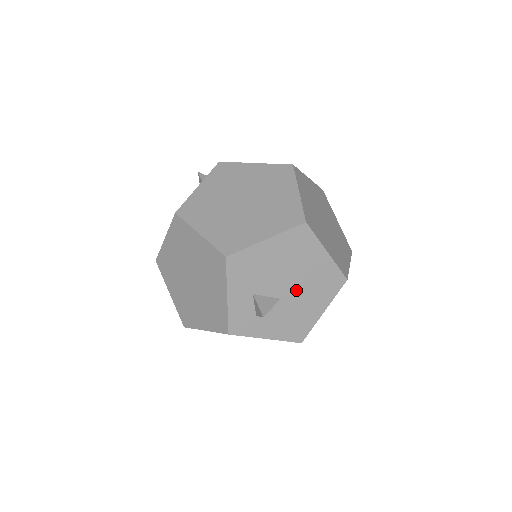
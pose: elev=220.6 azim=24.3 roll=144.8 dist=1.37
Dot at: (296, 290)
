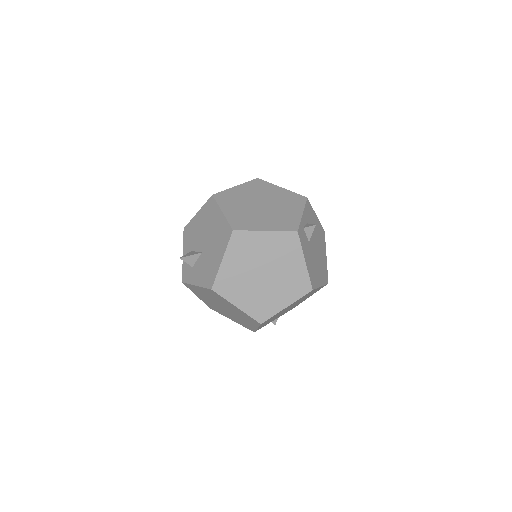
Dot at: (209, 245)
